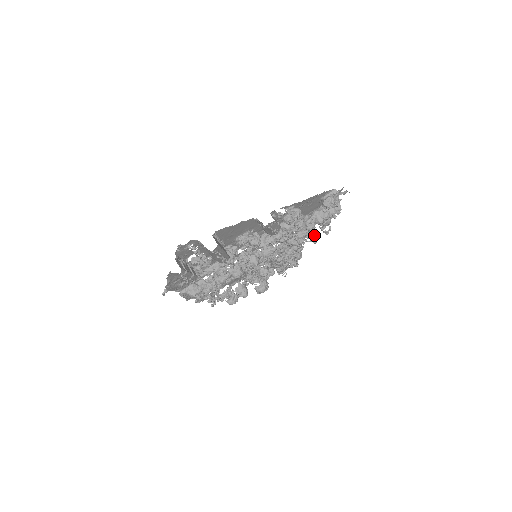
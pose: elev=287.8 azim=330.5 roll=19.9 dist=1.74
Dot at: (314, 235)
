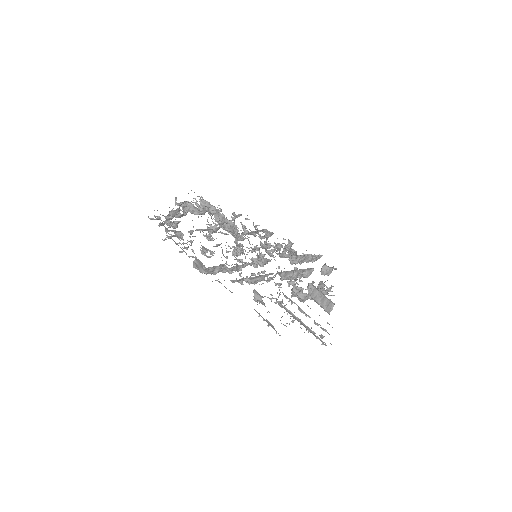
Dot at: occluded
